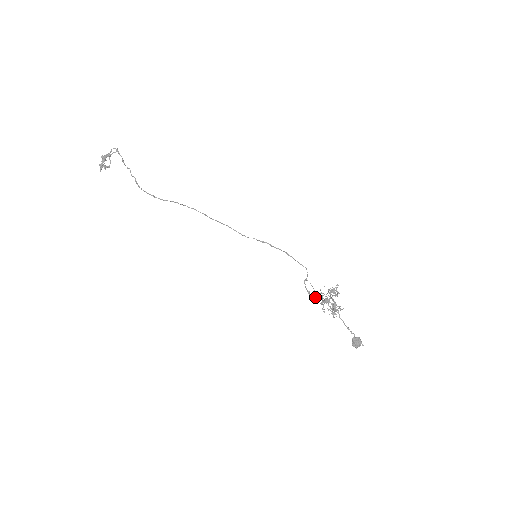
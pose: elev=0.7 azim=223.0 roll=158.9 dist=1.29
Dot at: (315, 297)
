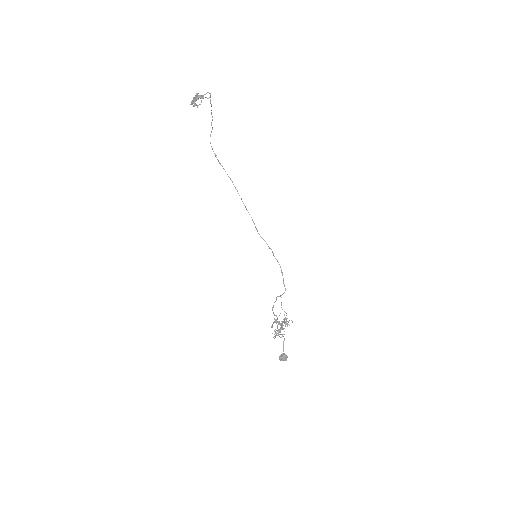
Dot at: (274, 314)
